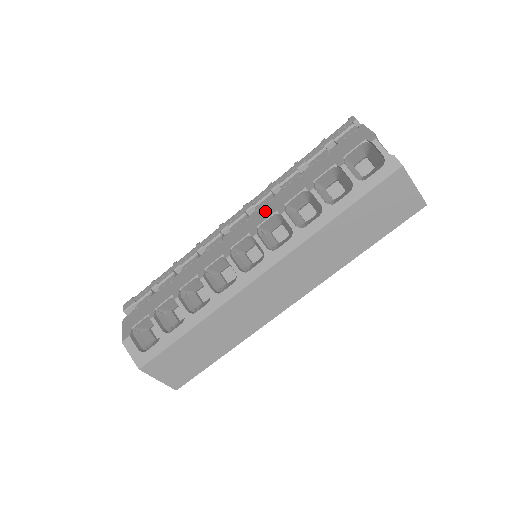
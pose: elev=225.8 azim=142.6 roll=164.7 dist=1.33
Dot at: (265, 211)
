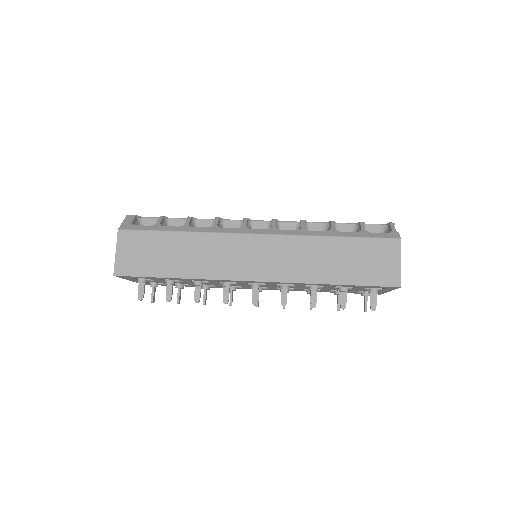
Dot at: occluded
